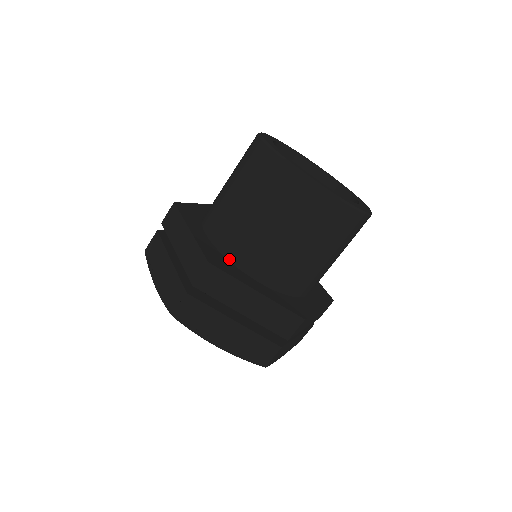
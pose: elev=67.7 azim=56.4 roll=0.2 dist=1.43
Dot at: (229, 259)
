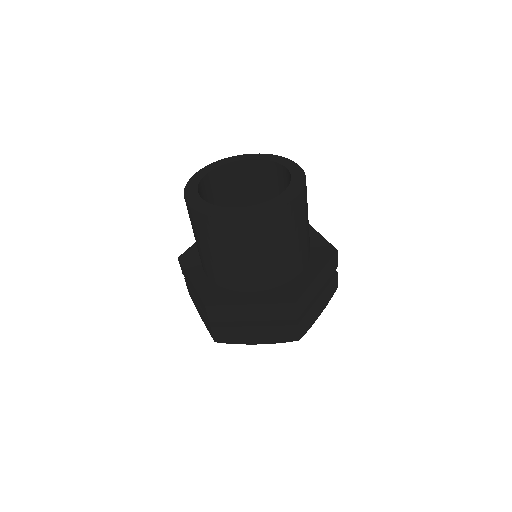
Dot at: (224, 287)
